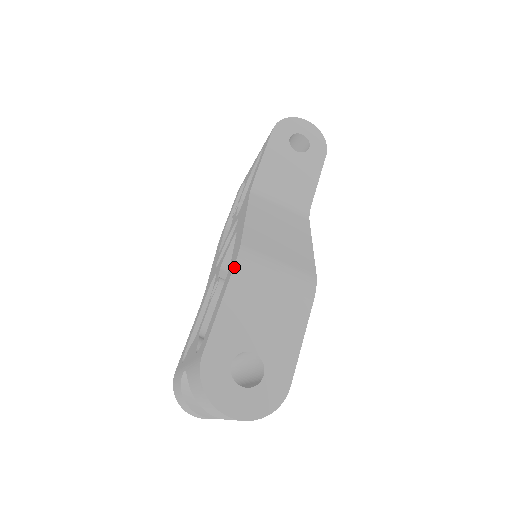
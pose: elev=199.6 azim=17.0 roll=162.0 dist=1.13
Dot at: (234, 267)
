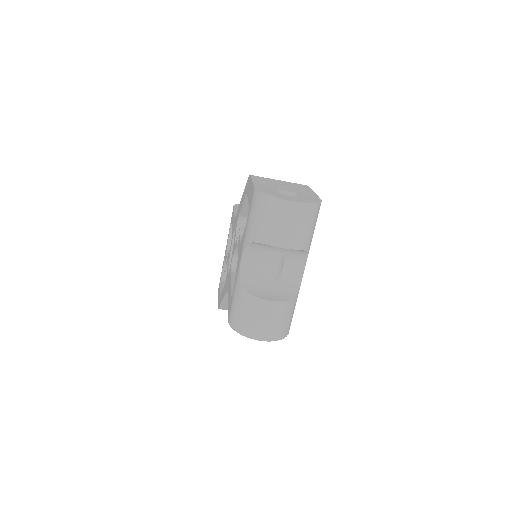
Dot at: (251, 175)
